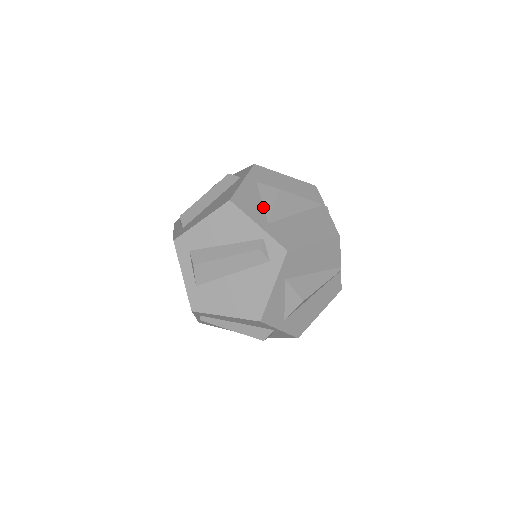
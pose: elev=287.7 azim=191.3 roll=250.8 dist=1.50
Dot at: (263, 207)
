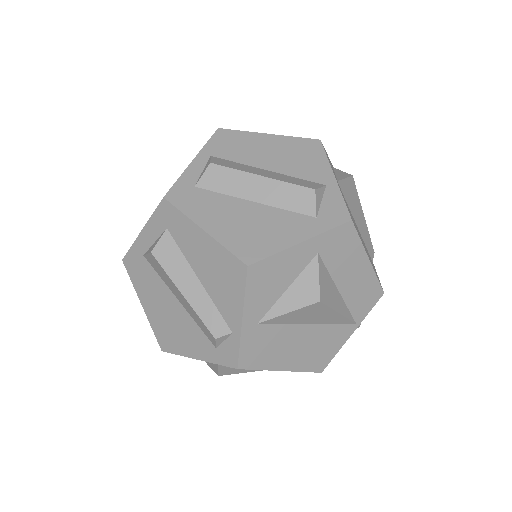
Dot at: (280, 297)
